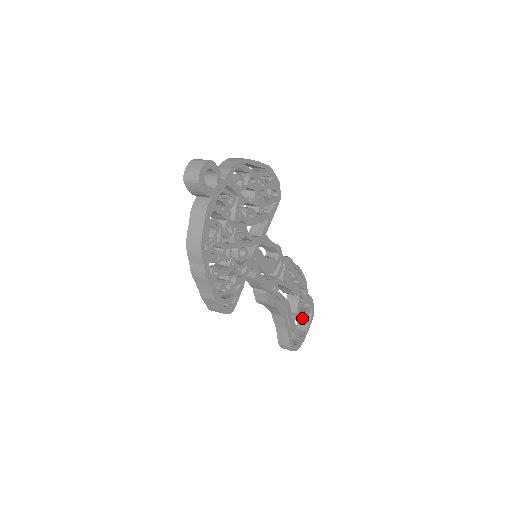
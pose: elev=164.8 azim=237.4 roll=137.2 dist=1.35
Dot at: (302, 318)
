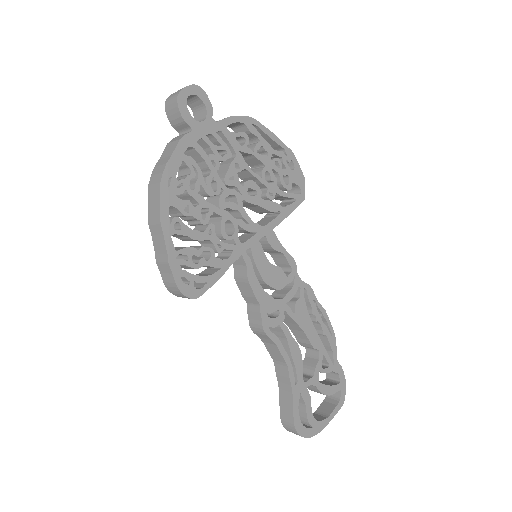
Dot at: (322, 391)
